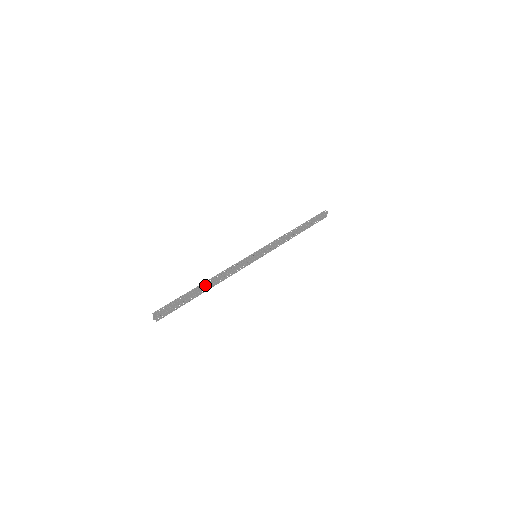
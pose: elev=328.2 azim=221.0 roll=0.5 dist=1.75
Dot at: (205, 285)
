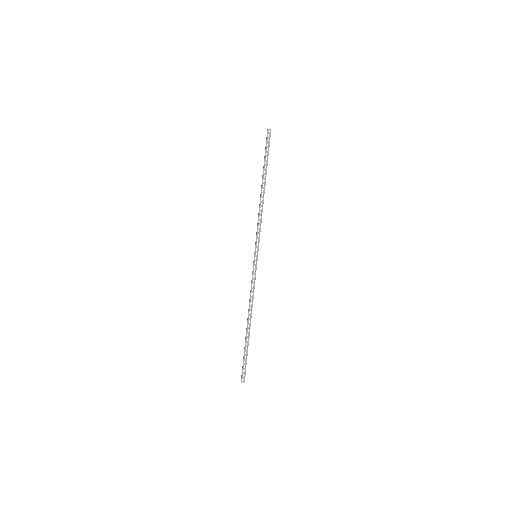
Dot at: occluded
